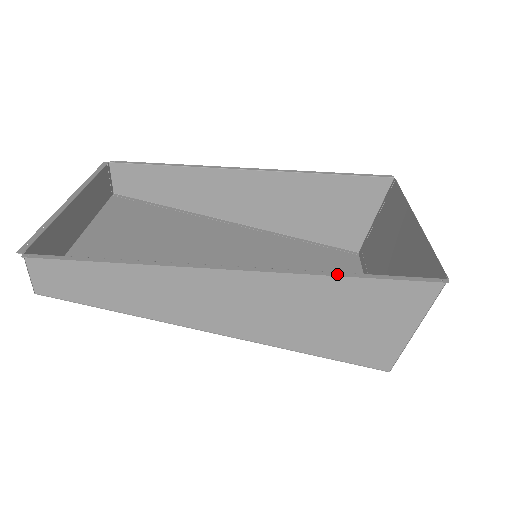
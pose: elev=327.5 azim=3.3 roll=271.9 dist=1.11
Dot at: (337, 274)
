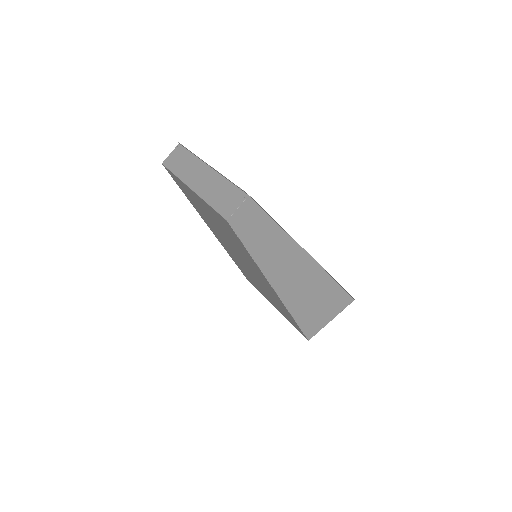
Dot at: occluded
